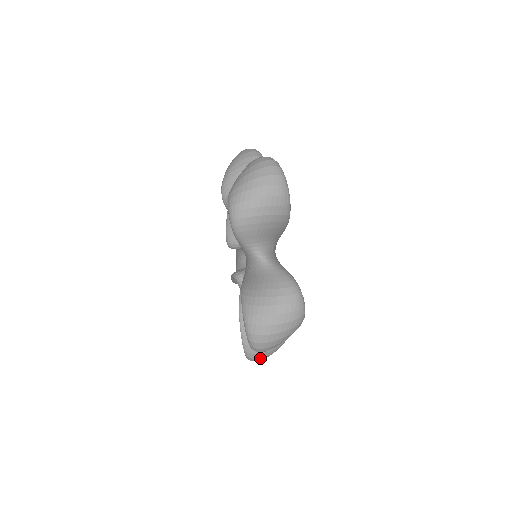
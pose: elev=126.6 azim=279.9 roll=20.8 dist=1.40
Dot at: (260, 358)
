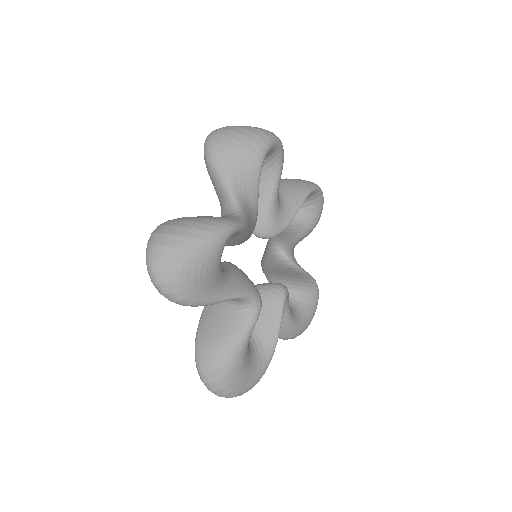
Dot at: (167, 228)
